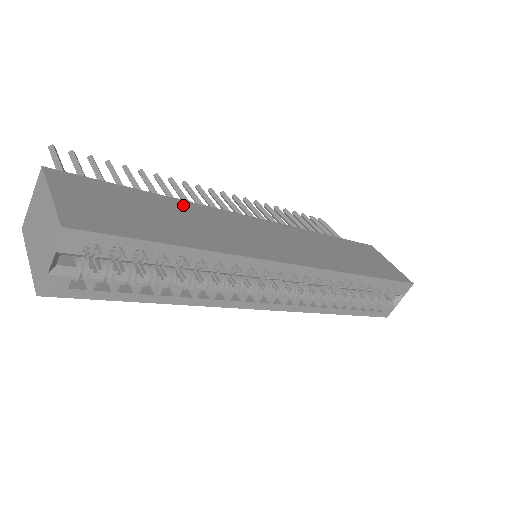
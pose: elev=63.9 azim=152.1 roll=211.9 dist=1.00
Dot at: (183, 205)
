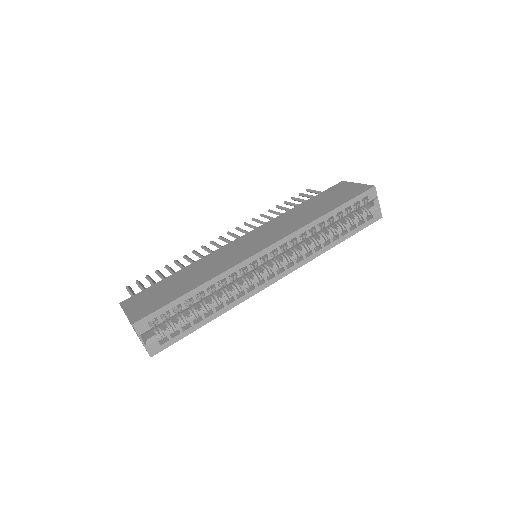
Dot at: (193, 266)
